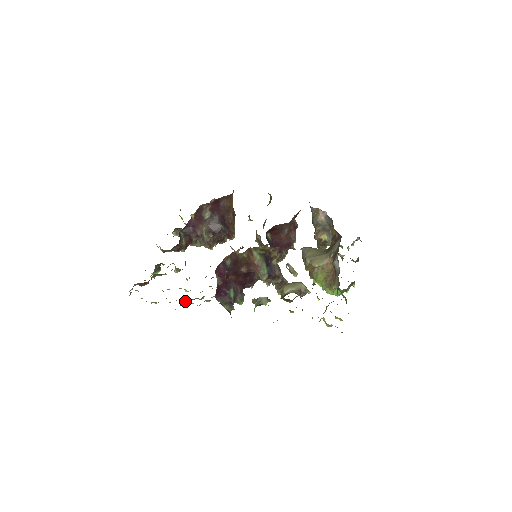
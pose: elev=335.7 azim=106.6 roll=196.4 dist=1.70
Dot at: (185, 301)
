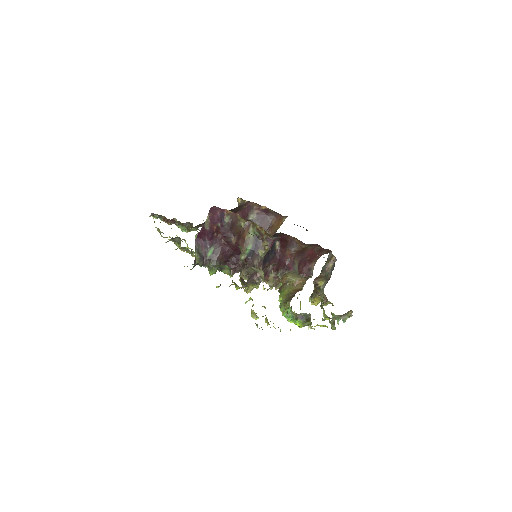
Dot at: (177, 241)
